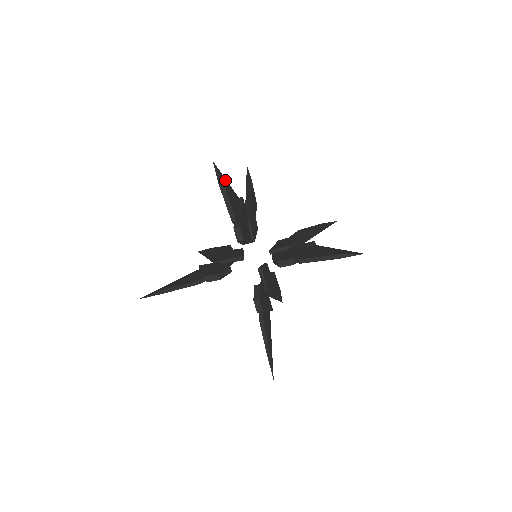
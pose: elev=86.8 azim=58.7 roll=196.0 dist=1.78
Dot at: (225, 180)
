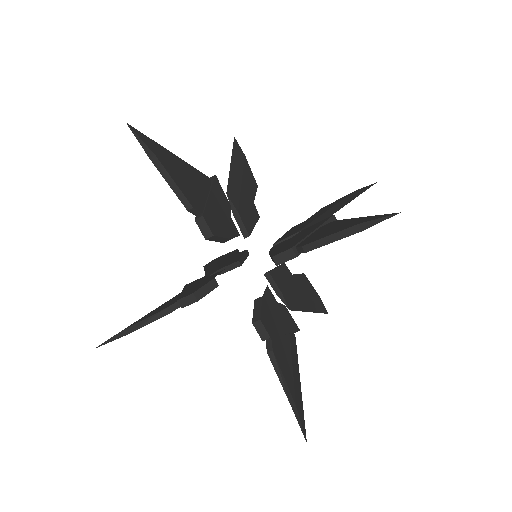
Dot at: (166, 151)
